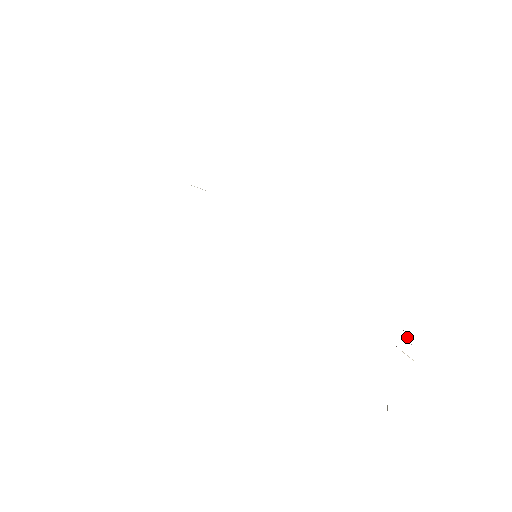
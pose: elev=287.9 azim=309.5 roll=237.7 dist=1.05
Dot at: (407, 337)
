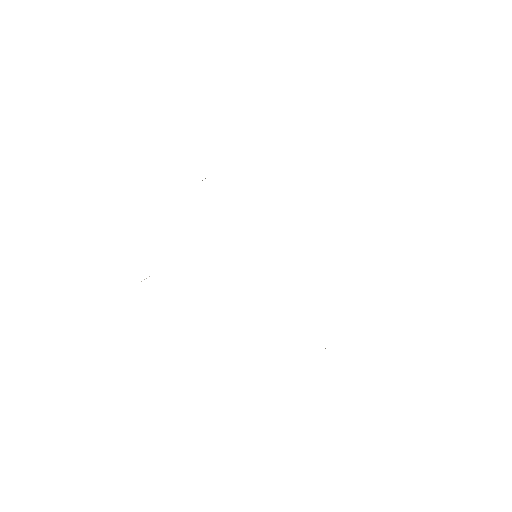
Dot at: occluded
